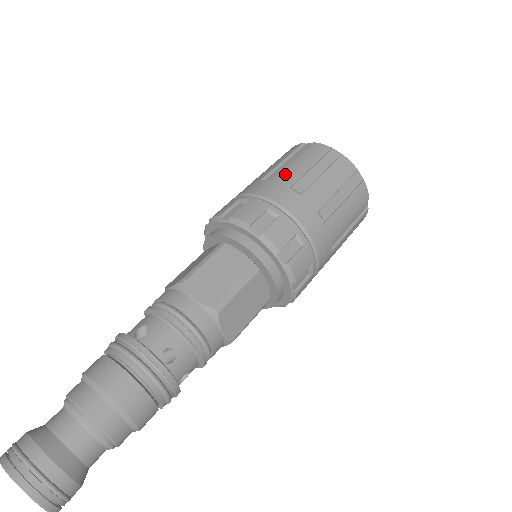
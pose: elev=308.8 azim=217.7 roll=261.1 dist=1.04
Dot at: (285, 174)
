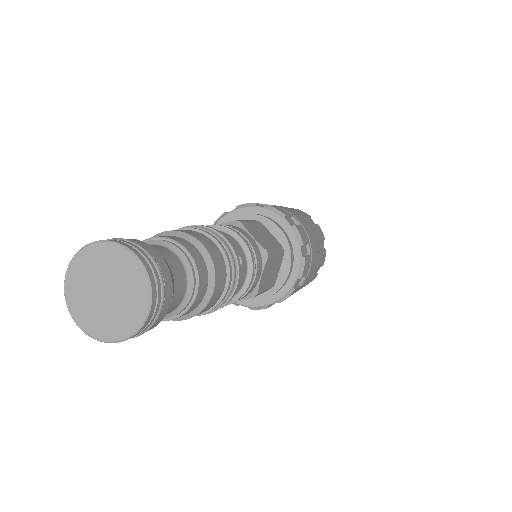
Dot at: (291, 209)
